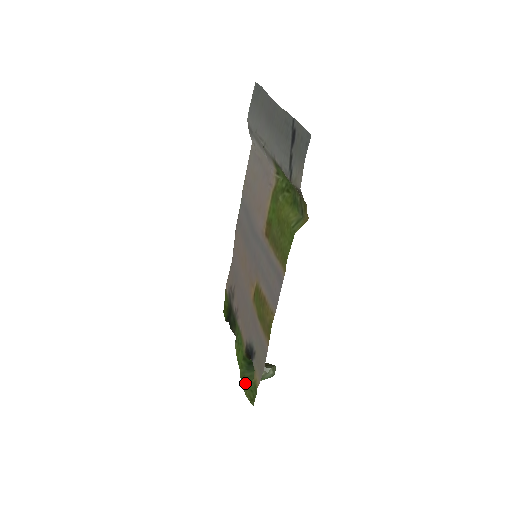
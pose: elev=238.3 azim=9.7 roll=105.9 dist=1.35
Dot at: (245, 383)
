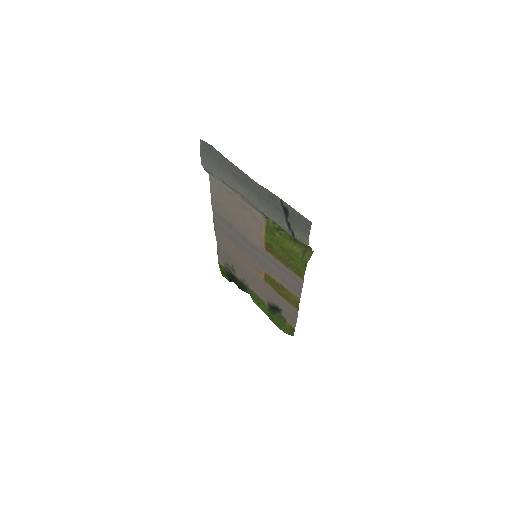
Dot at: (277, 324)
